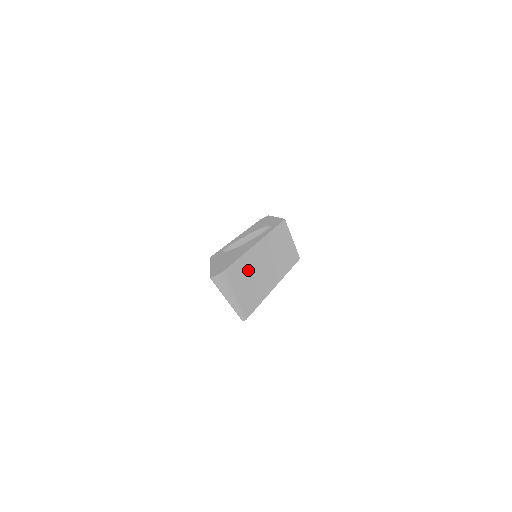
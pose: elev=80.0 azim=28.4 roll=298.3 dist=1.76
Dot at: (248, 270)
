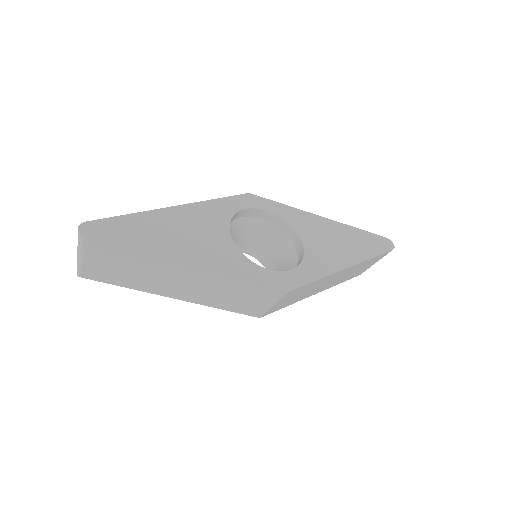
Dot at: (136, 264)
